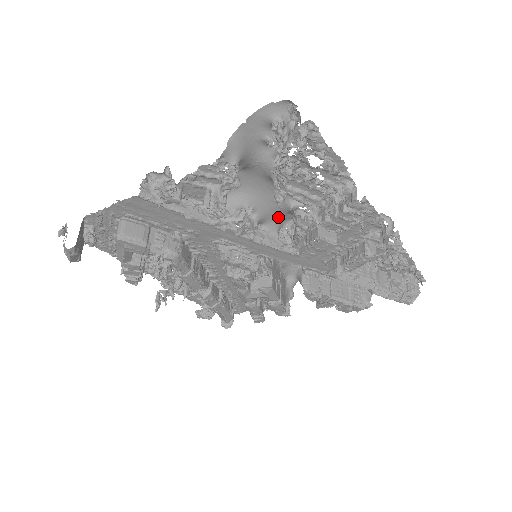
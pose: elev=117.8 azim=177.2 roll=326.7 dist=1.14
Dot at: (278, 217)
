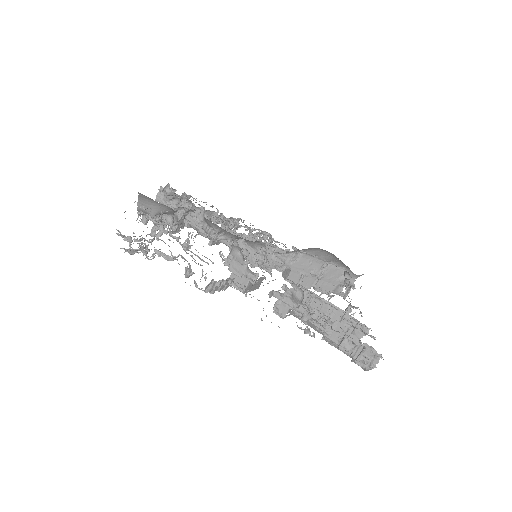
Dot at: (248, 240)
